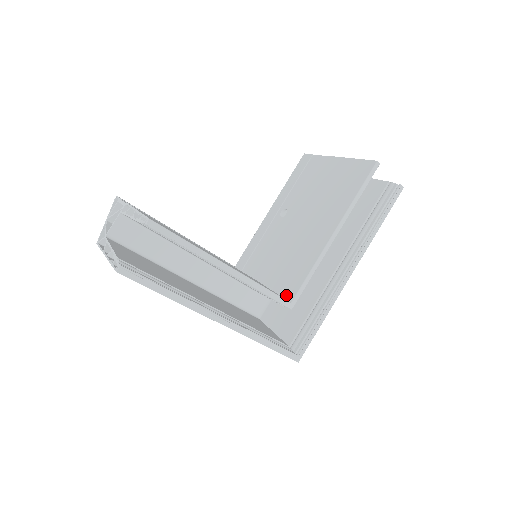
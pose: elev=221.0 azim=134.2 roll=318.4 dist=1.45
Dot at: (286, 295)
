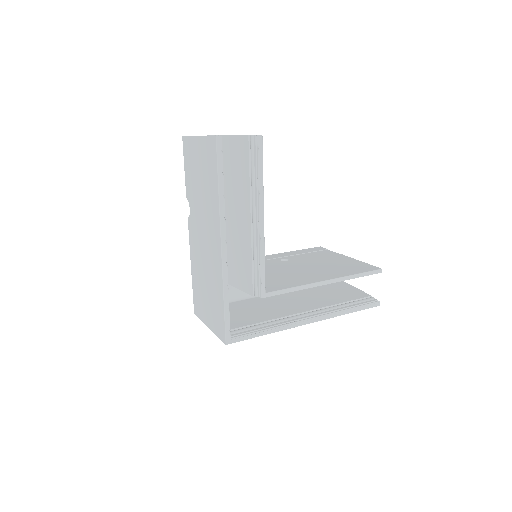
Dot at: occluded
